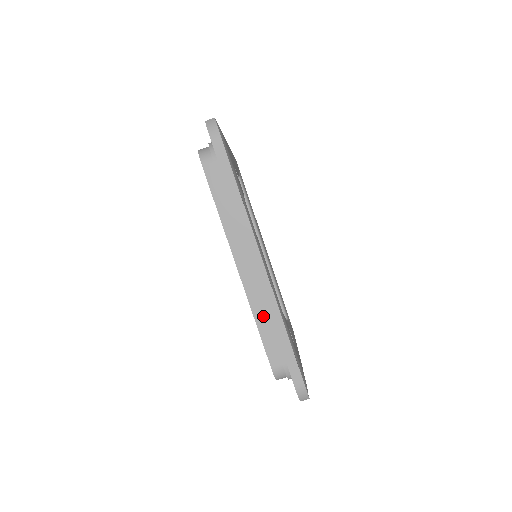
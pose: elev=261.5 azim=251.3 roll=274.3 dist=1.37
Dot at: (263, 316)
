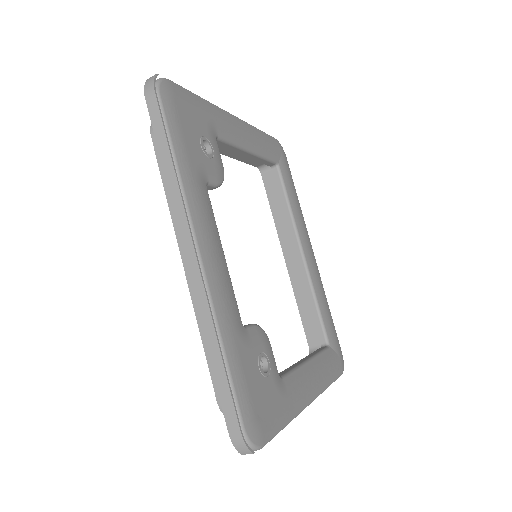
Dot at: occluded
